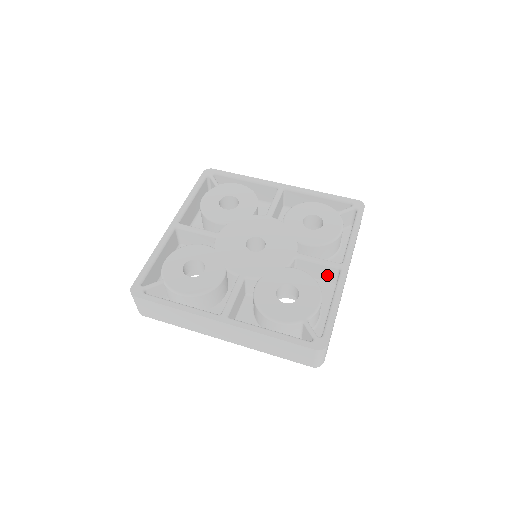
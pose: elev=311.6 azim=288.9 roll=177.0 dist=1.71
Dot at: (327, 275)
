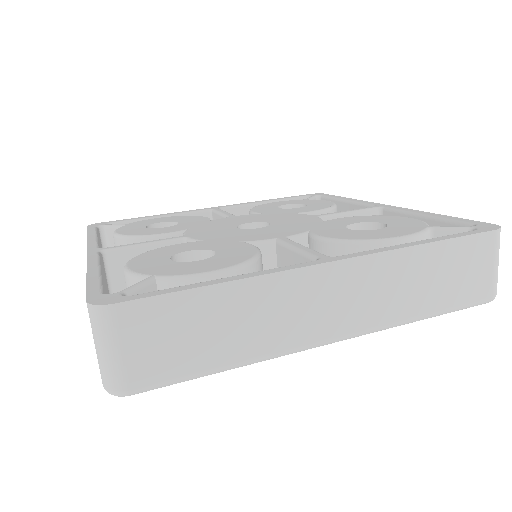
Dot at: occluded
